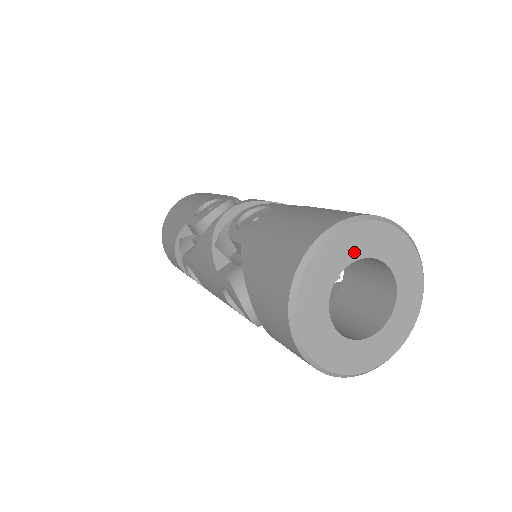
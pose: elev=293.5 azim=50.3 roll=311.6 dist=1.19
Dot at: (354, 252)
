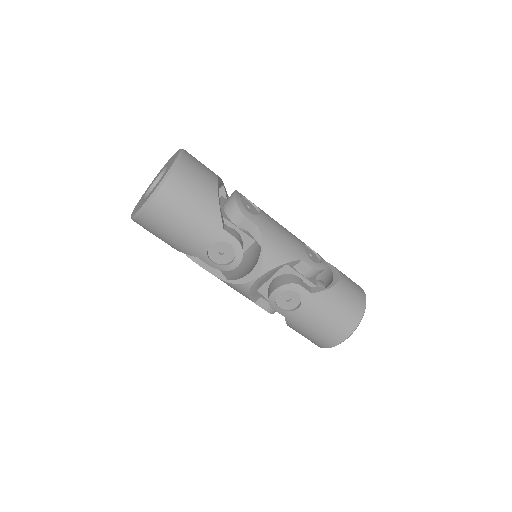
Dot at: occluded
